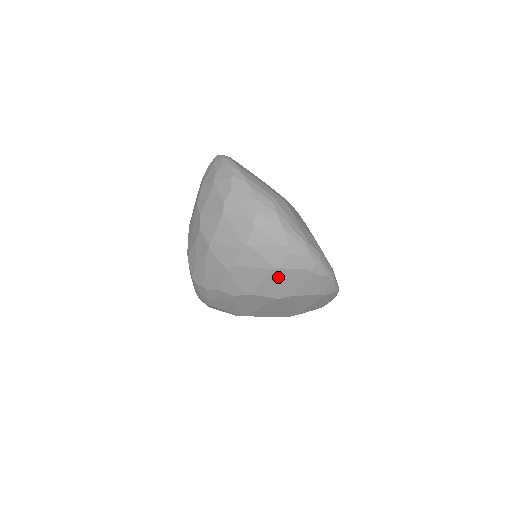
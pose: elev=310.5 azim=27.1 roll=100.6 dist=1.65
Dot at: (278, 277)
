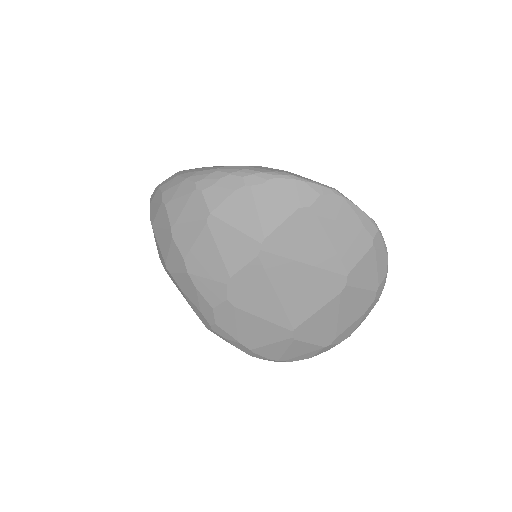
Dot at: (222, 227)
